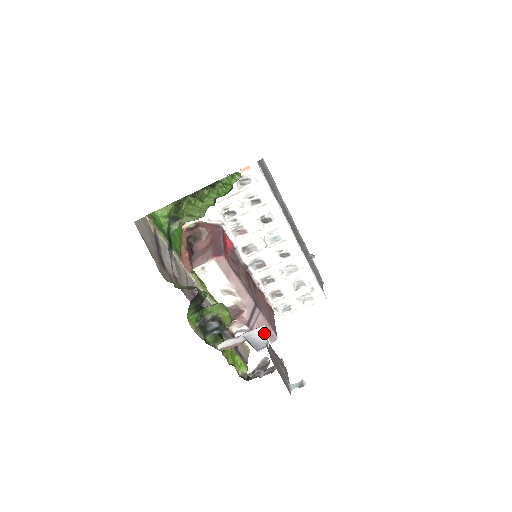
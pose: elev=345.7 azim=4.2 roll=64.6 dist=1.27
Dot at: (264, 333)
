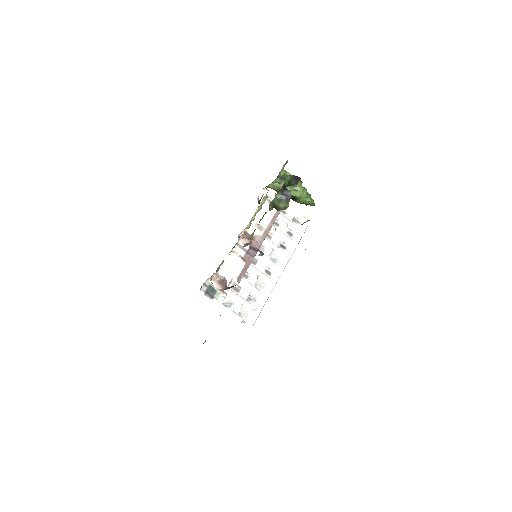
Dot at: occluded
